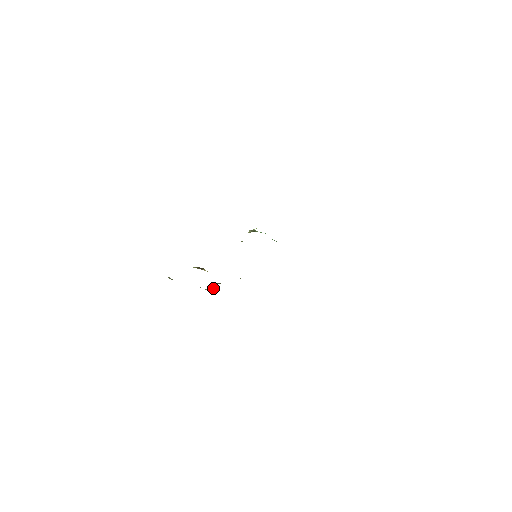
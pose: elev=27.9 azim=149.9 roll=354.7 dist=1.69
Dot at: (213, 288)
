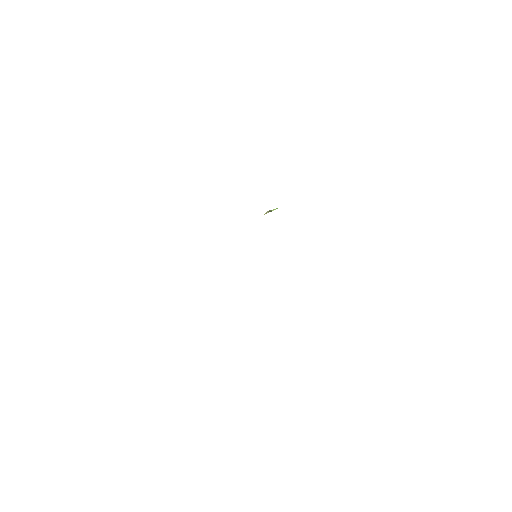
Dot at: occluded
